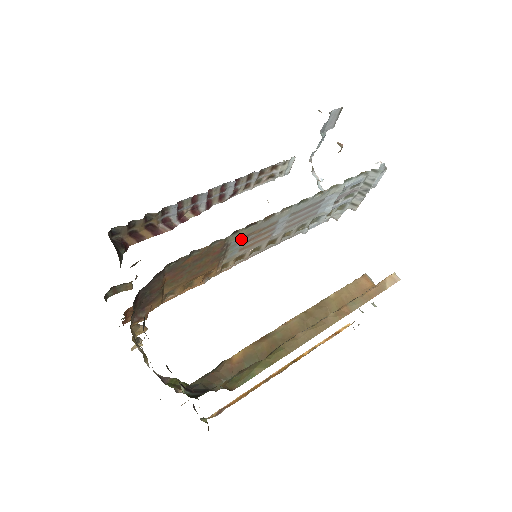
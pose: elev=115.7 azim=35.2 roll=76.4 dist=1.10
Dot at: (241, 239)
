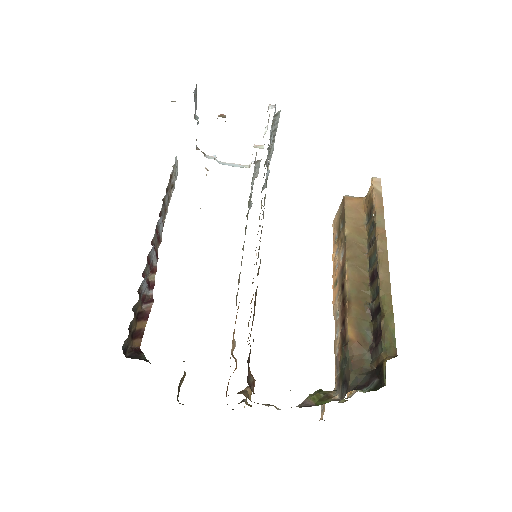
Dot at: (258, 252)
